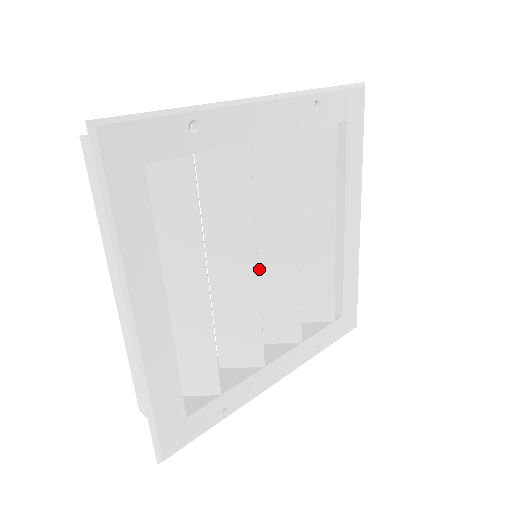
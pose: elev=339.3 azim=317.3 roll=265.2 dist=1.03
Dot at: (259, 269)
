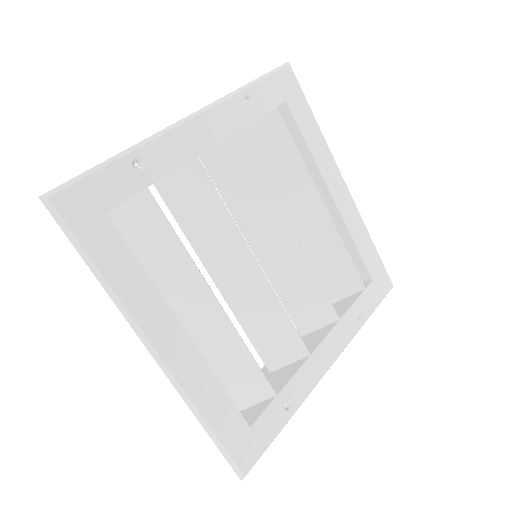
Dot at: (267, 267)
